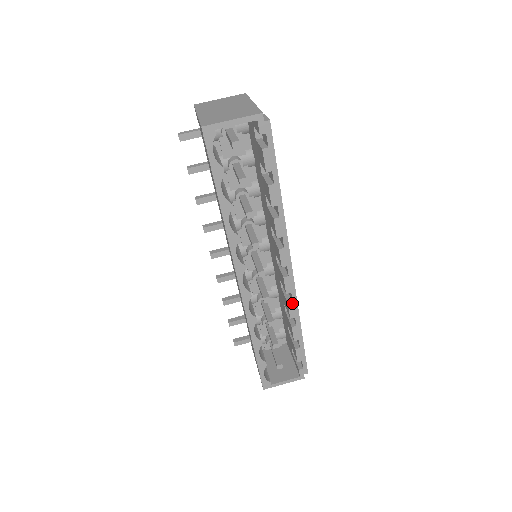
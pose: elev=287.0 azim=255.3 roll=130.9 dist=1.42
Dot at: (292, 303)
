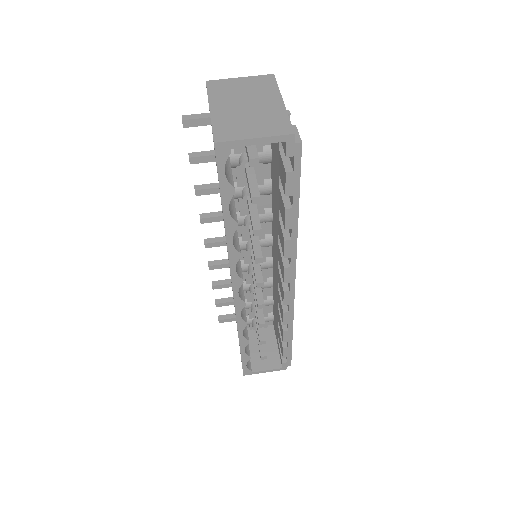
Dot at: (288, 313)
